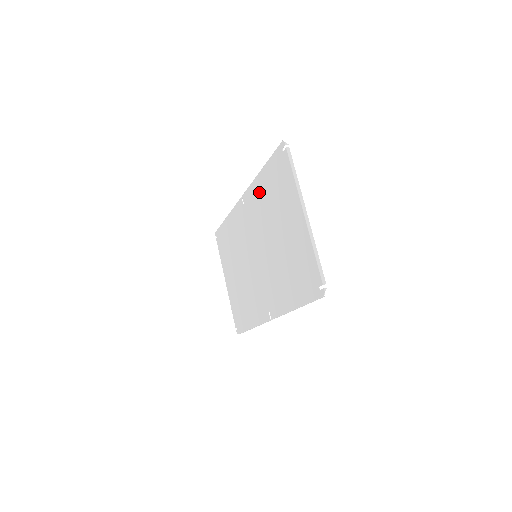
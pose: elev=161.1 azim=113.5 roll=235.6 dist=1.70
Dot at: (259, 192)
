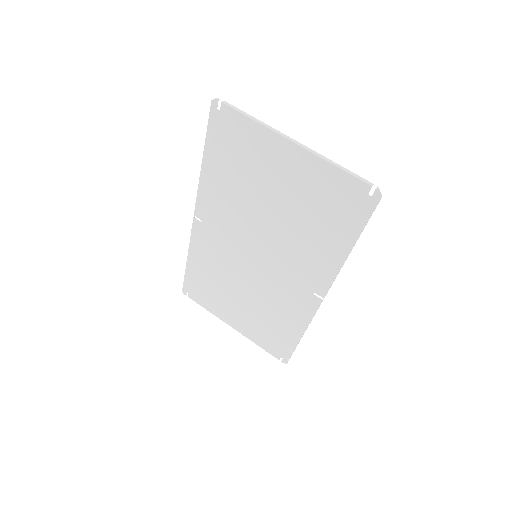
Dot at: (215, 186)
